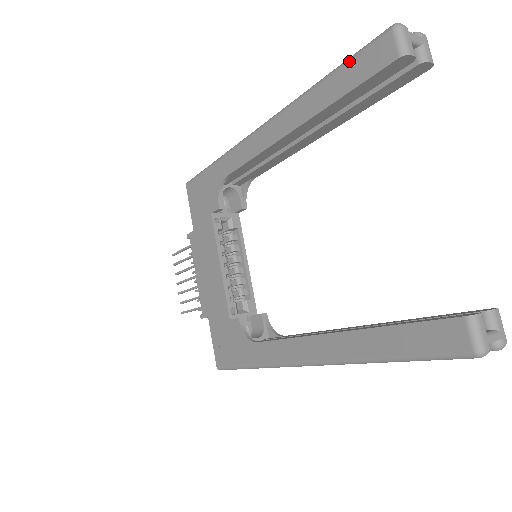
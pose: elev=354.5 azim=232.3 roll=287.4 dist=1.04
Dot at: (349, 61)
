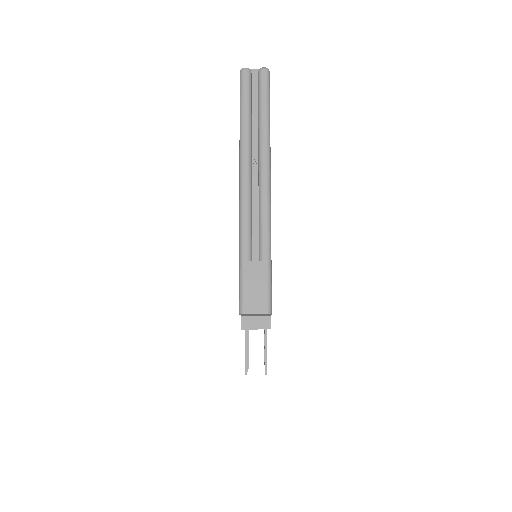
Dot at: occluded
